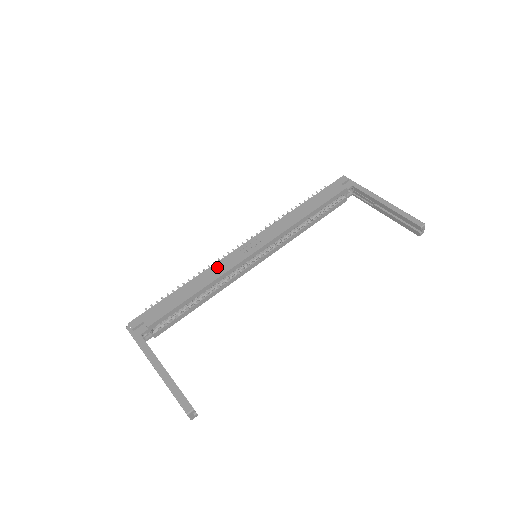
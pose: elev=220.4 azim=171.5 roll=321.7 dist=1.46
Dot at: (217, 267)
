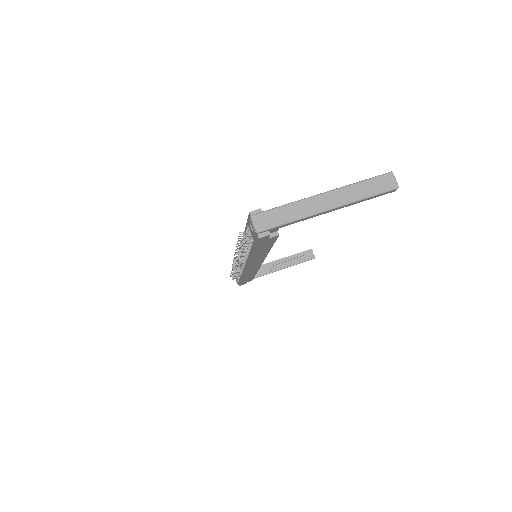
Dot at: occluded
